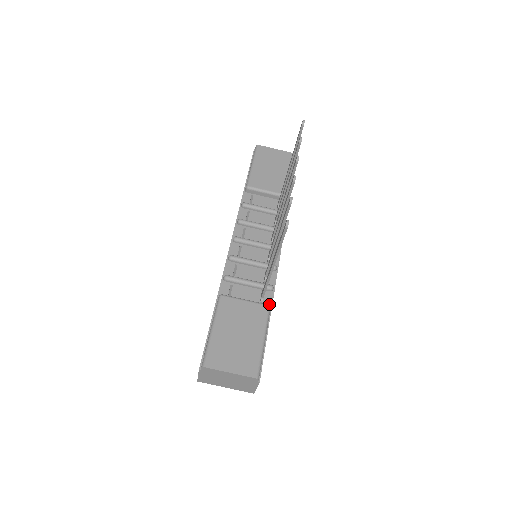
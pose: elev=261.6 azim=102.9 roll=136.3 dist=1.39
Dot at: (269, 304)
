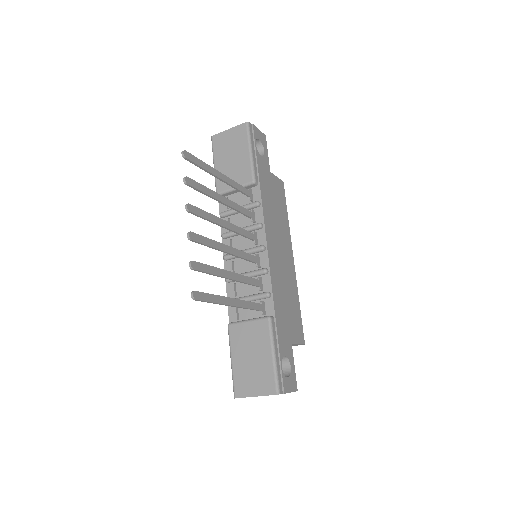
Dot at: (272, 312)
